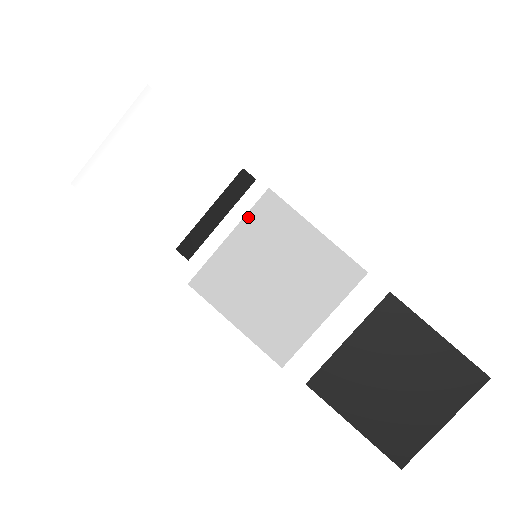
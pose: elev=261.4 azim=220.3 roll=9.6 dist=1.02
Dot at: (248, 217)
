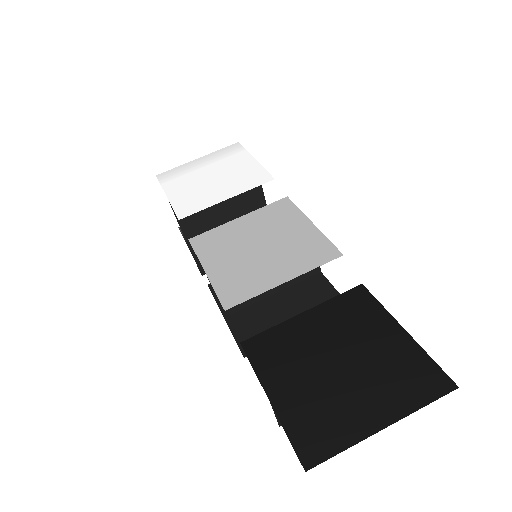
Dot at: (262, 209)
